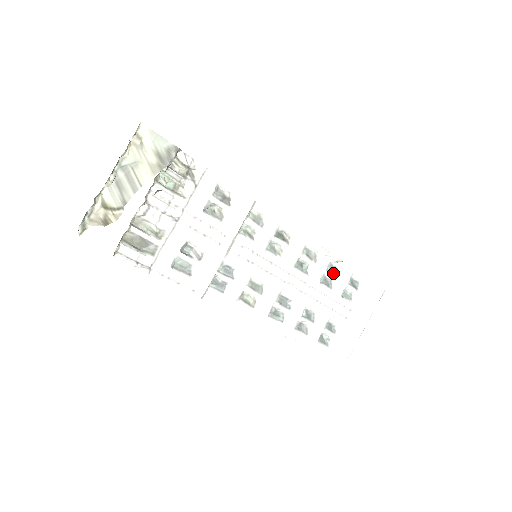
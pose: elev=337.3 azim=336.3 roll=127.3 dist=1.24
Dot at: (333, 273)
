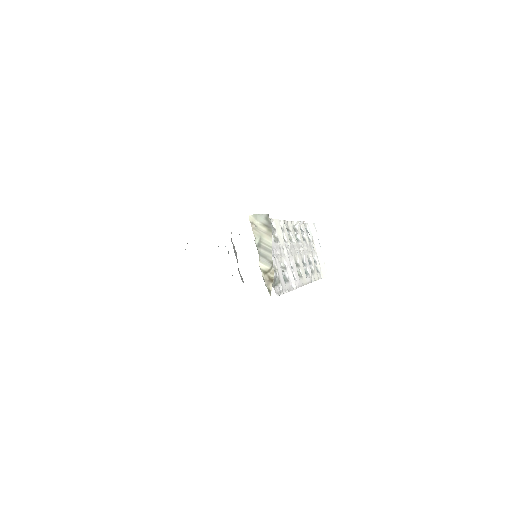
Dot at: (302, 232)
